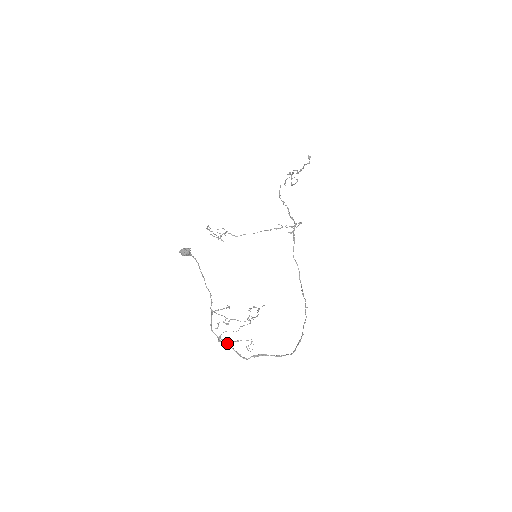
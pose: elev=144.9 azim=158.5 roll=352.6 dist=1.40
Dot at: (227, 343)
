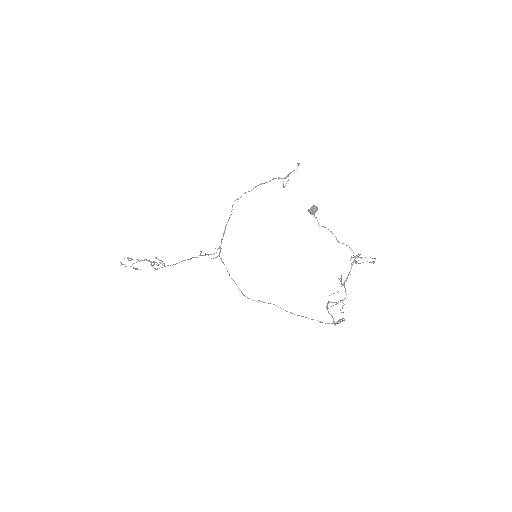
Dot at: occluded
